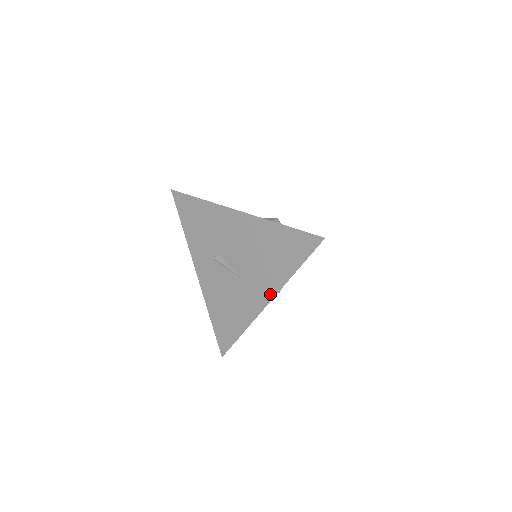
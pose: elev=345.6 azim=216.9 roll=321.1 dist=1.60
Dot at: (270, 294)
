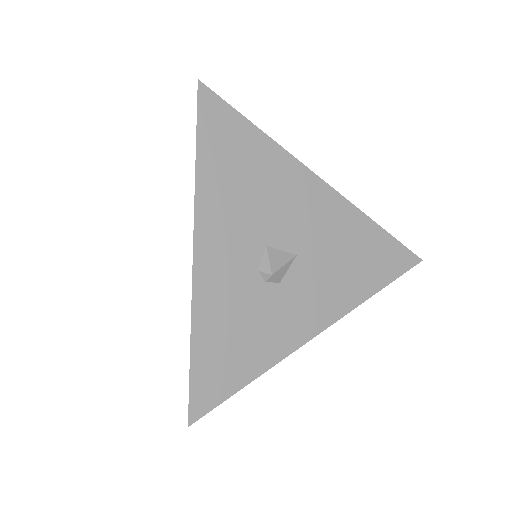
Dot at: (194, 230)
